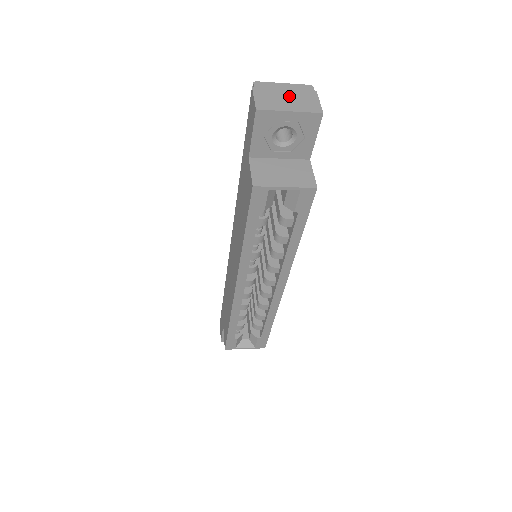
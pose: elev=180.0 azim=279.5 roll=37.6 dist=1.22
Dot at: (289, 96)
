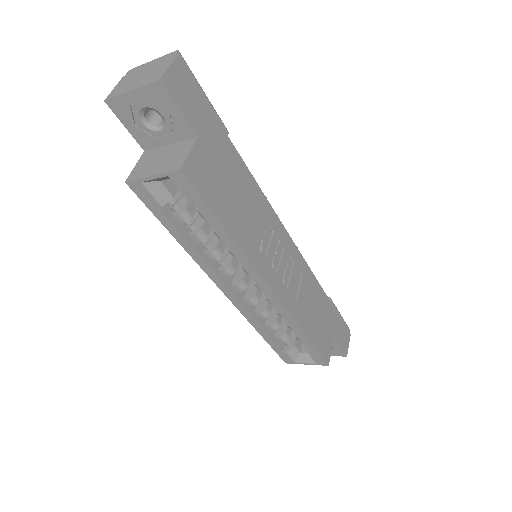
Dot at: (145, 73)
